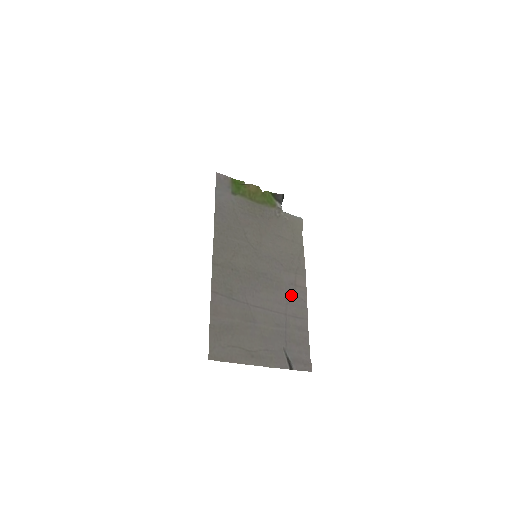
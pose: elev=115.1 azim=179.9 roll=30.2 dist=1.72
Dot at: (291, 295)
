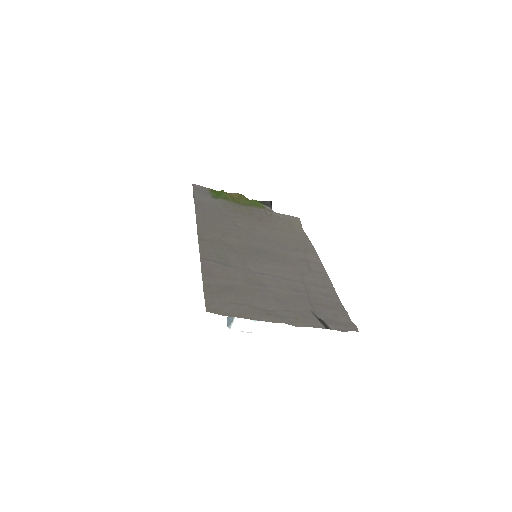
Dot at: (305, 268)
